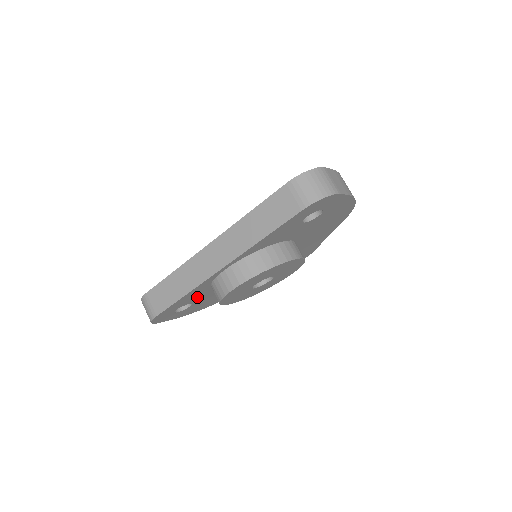
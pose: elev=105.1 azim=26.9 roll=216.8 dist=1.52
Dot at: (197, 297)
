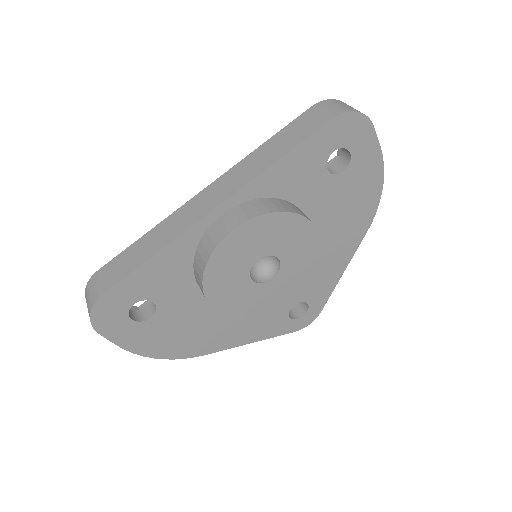
Dot at: (168, 288)
